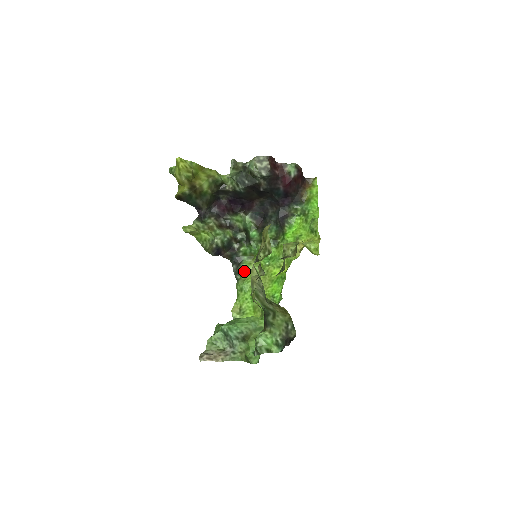
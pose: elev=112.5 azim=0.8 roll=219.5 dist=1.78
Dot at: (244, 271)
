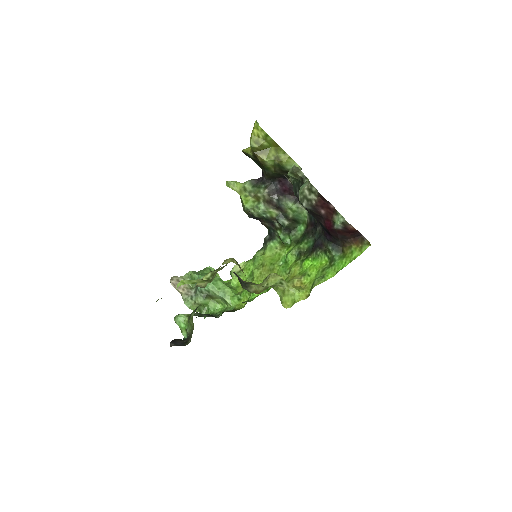
Dot at: (267, 248)
